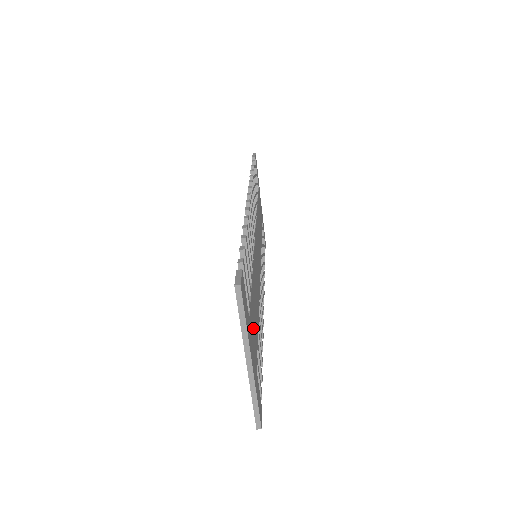
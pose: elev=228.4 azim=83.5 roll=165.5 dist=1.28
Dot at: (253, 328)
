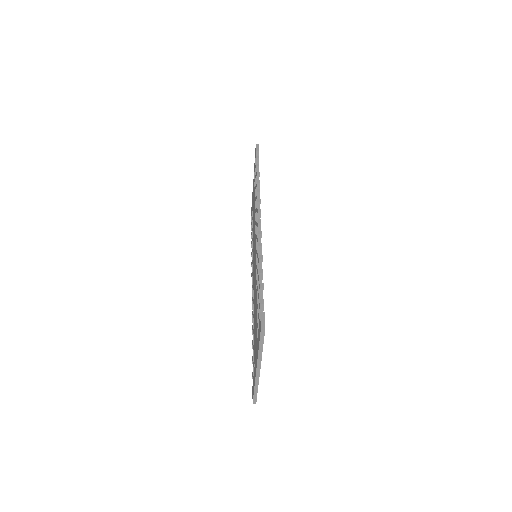
Dot at: occluded
